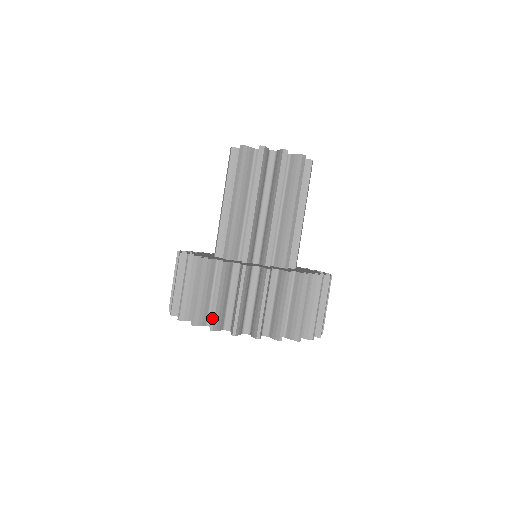
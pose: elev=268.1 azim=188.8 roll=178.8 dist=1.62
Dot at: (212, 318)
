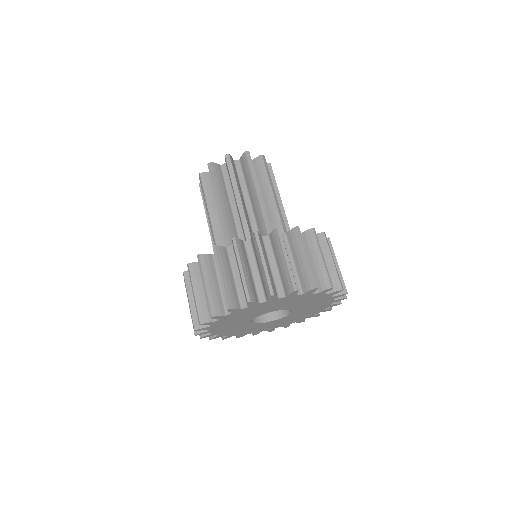
Dot at: (292, 279)
